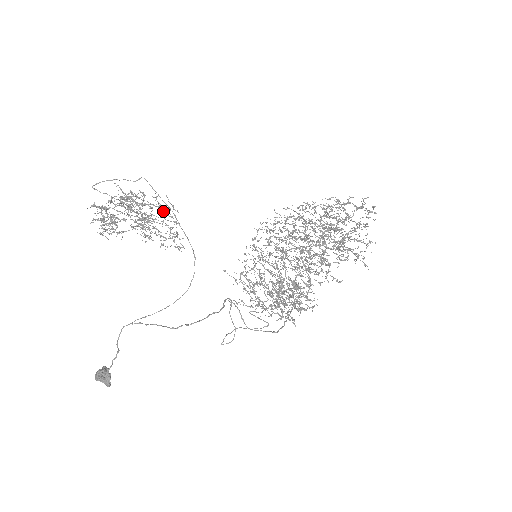
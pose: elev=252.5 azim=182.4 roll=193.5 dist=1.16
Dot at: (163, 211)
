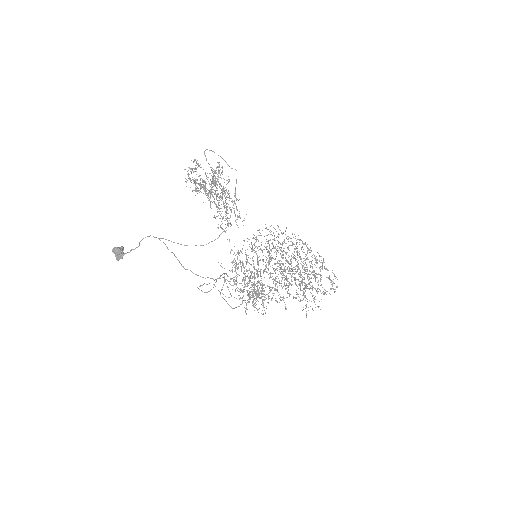
Dot at: occluded
